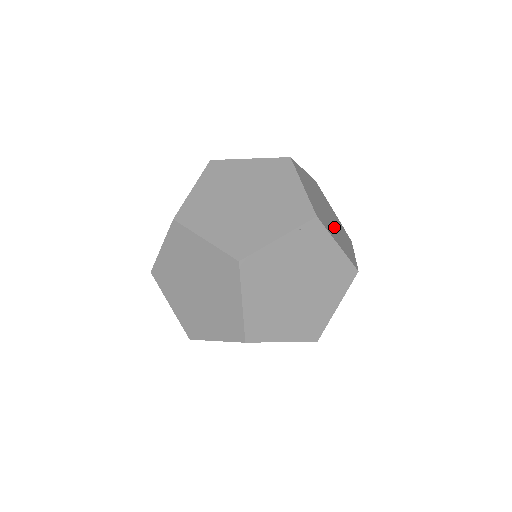
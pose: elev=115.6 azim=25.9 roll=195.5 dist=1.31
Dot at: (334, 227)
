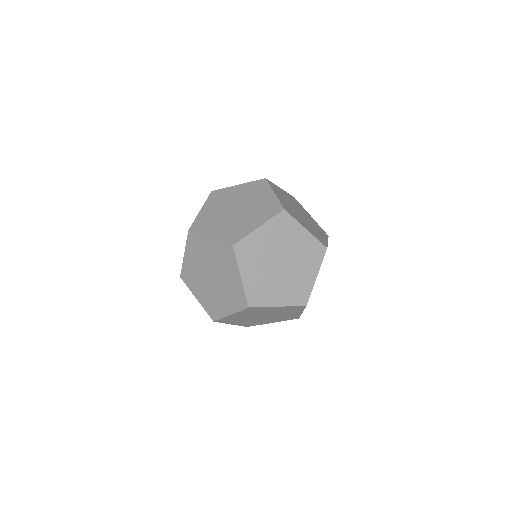
Dot at: (286, 276)
